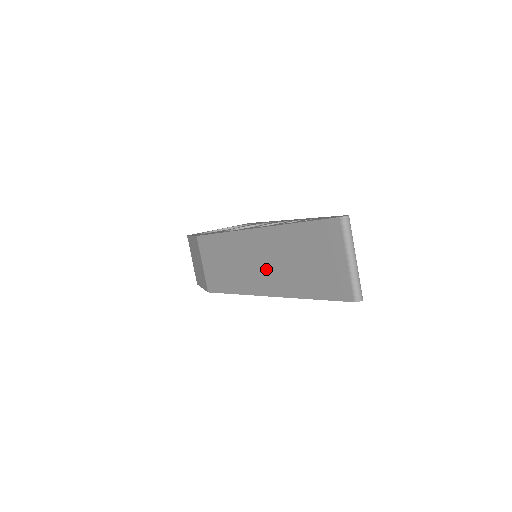
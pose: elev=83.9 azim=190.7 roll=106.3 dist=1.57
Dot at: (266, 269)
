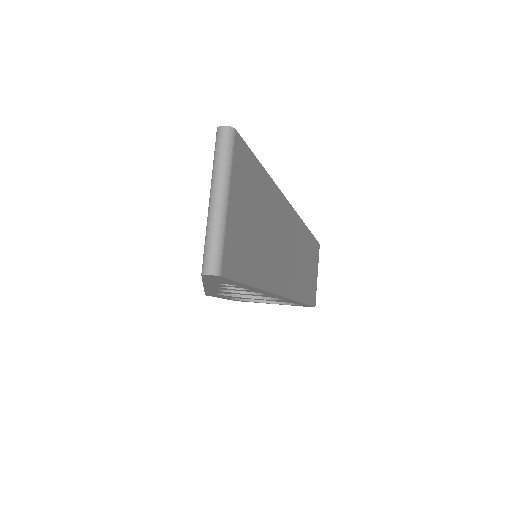
Dot at: occluded
